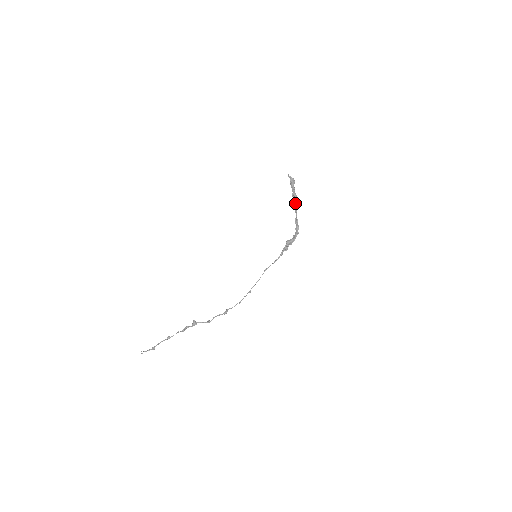
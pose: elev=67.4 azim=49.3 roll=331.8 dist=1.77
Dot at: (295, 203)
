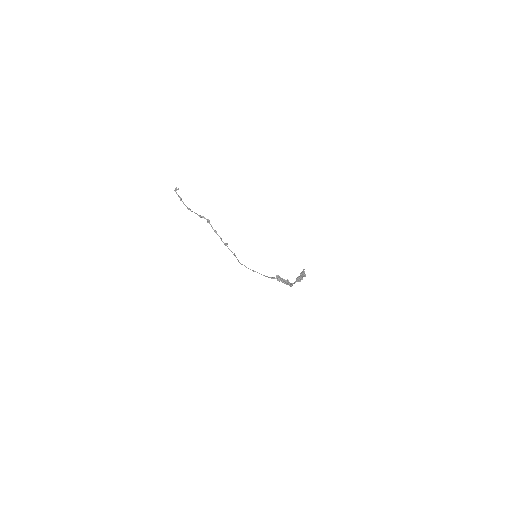
Dot at: (297, 281)
